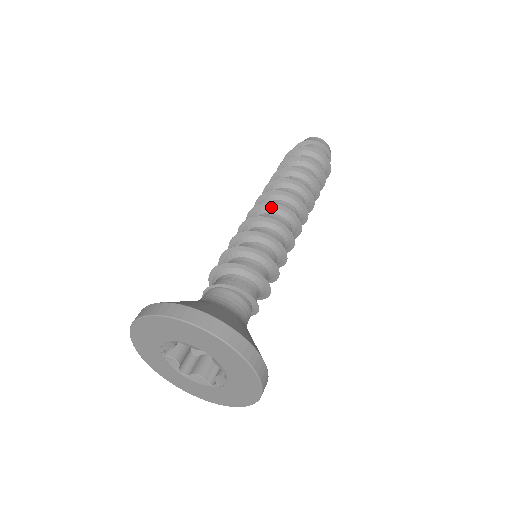
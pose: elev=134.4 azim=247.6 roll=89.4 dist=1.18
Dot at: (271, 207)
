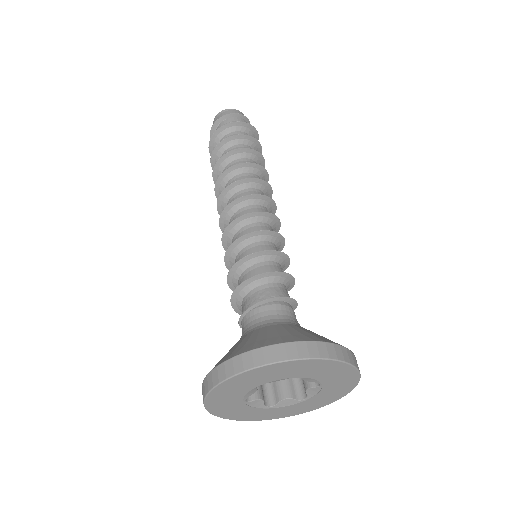
Dot at: (240, 202)
